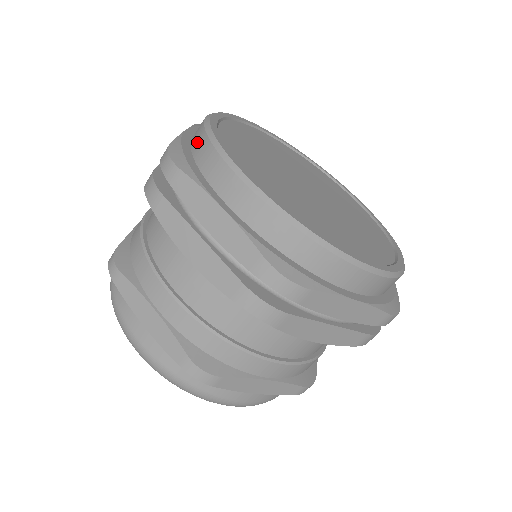
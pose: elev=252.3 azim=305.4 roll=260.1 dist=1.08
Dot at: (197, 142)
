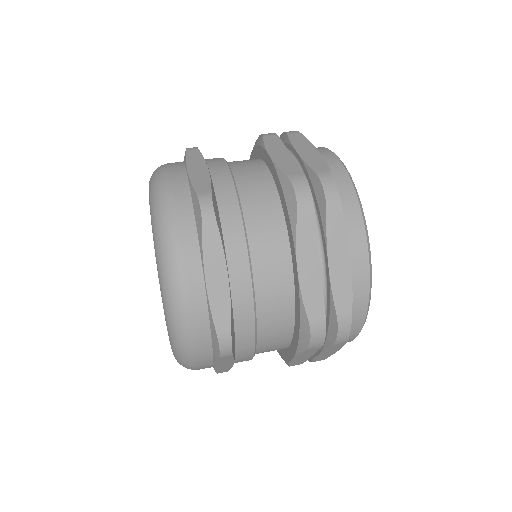
Dot at: (341, 184)
